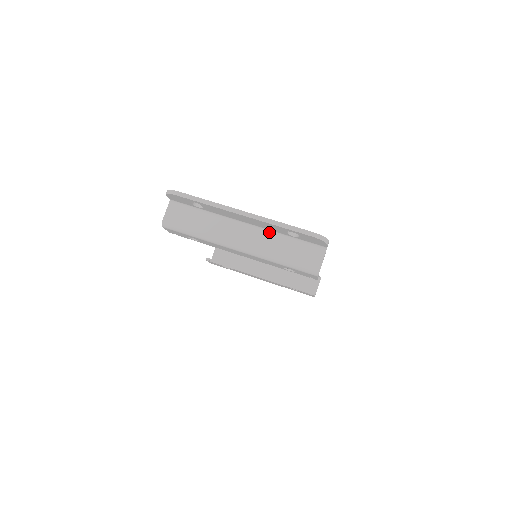
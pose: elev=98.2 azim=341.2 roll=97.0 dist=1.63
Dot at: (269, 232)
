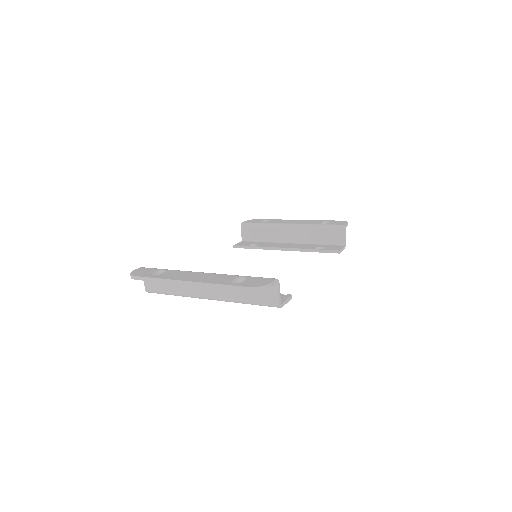
Dot at: occluded
